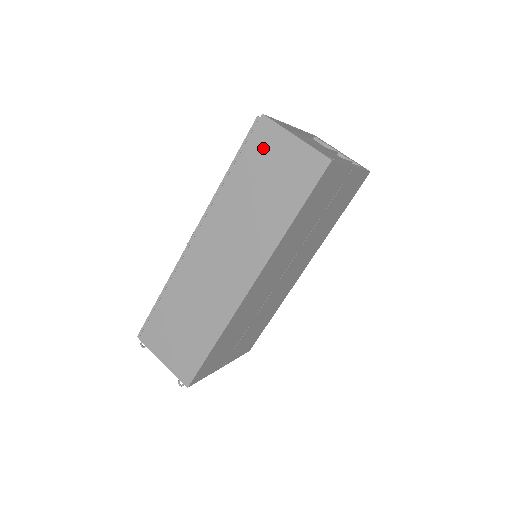
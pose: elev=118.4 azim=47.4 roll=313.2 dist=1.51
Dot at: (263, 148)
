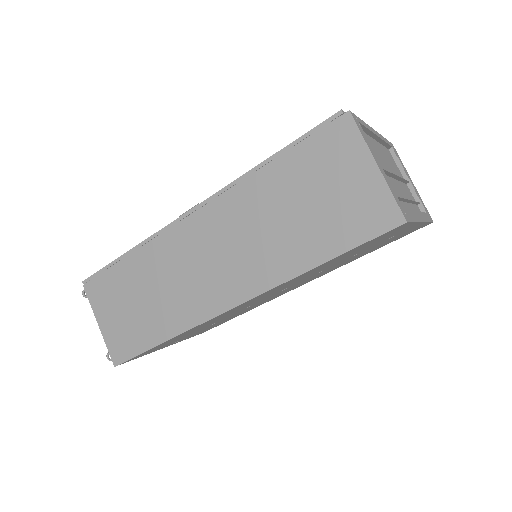
Dot at: (328, 155)
